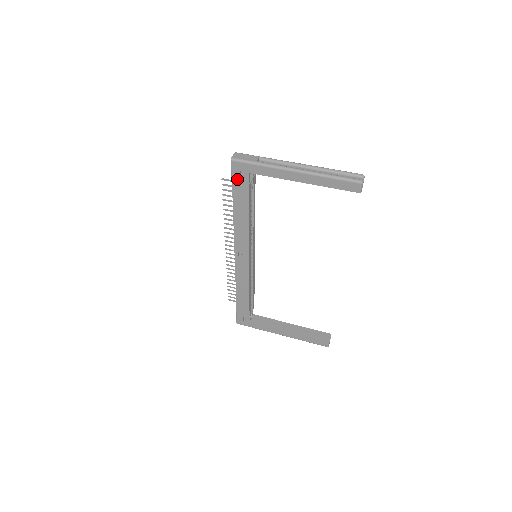
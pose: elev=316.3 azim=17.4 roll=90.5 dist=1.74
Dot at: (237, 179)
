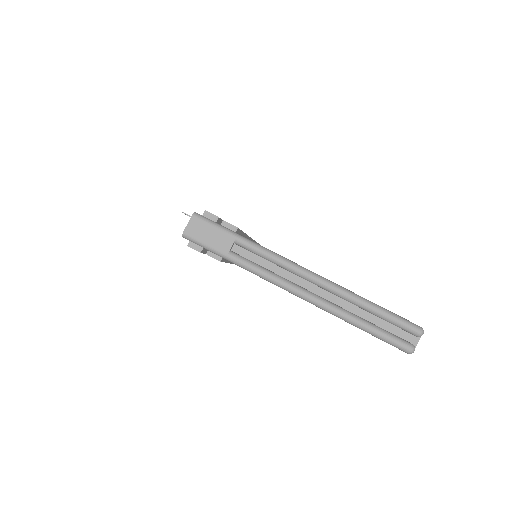
Dot at: occluded
